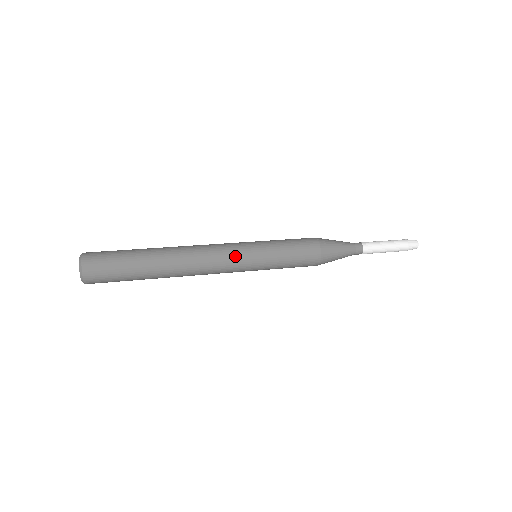
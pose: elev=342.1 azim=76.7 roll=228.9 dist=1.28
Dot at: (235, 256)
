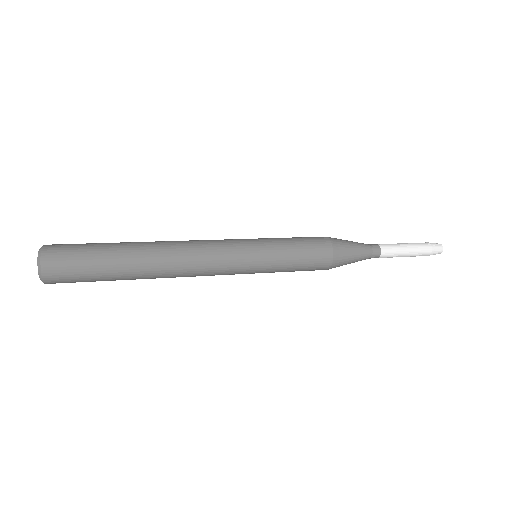
Dot at: (230, 243)
